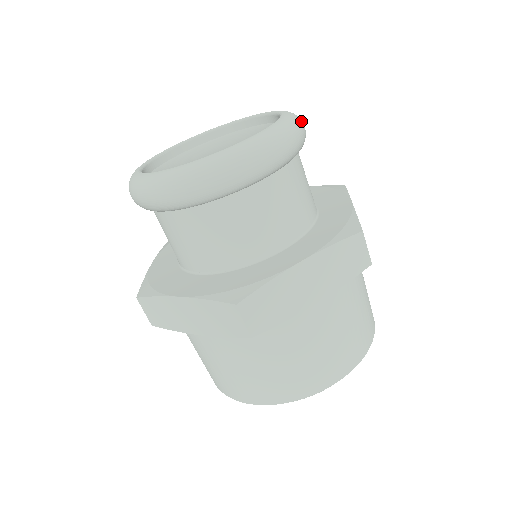
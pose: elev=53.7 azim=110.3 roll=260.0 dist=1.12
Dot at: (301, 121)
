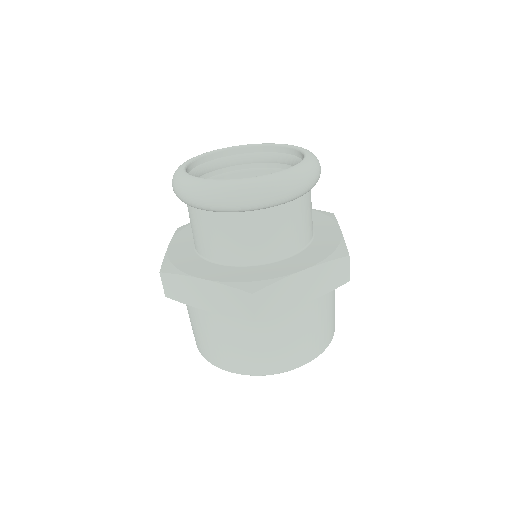
Dot at: occluded
